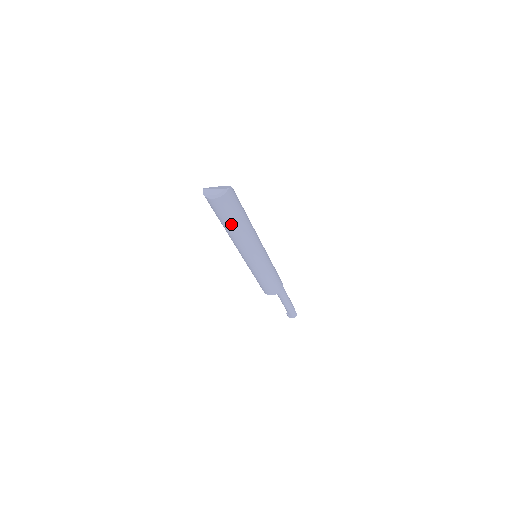
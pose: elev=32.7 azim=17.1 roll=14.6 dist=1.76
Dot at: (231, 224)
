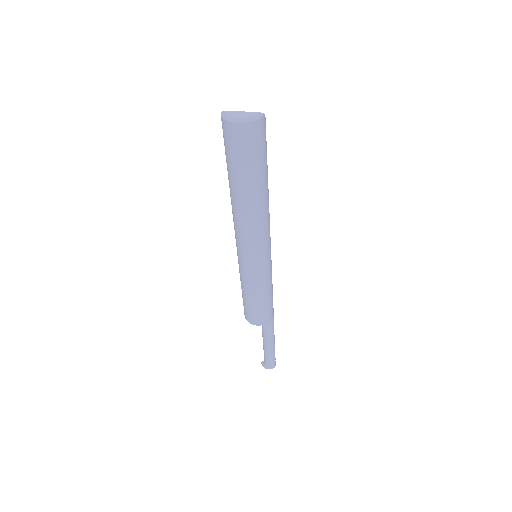
Dot at: (249, 181)
